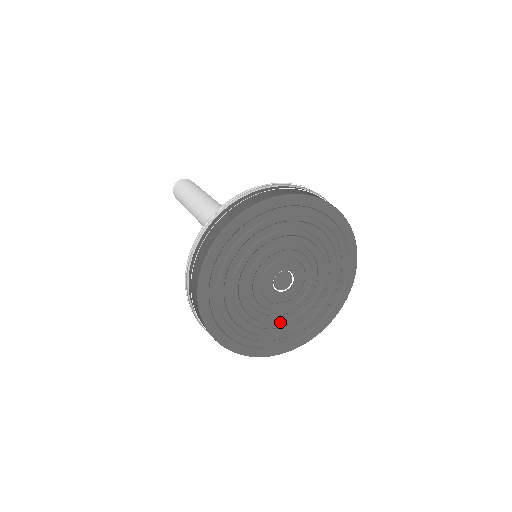
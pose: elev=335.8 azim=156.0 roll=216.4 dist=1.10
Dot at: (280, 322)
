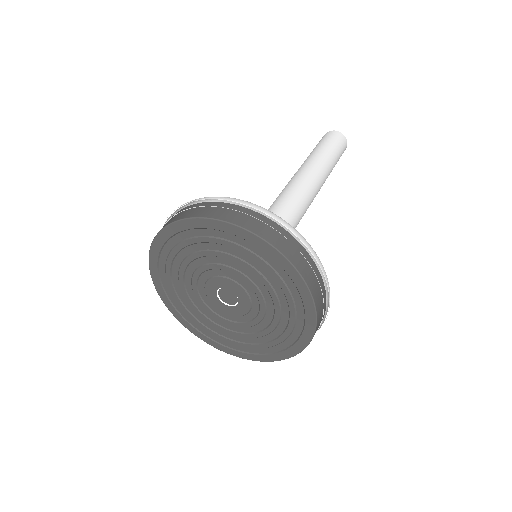
Dot at: (219, 325)
